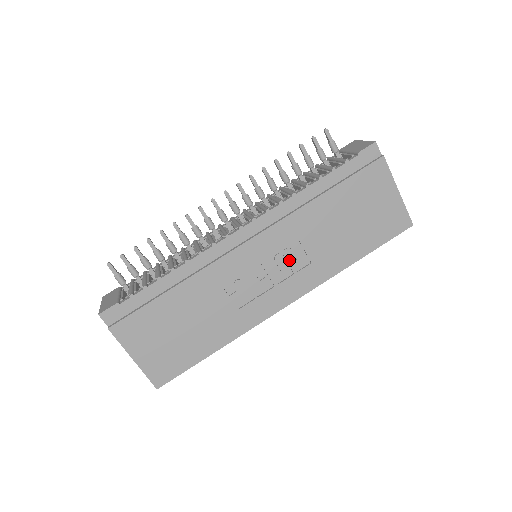
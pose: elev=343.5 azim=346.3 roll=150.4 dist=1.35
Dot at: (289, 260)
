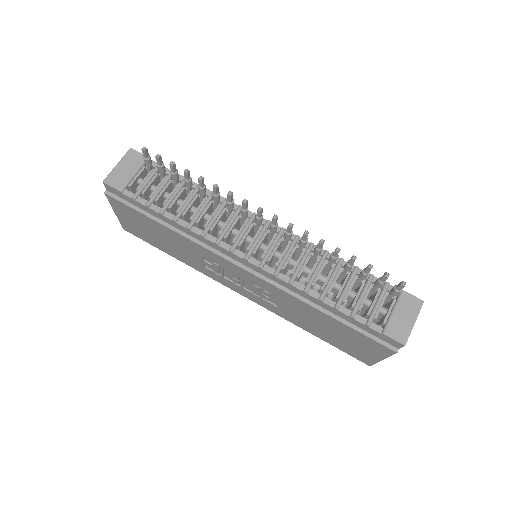
Dot at: (264, 293)
